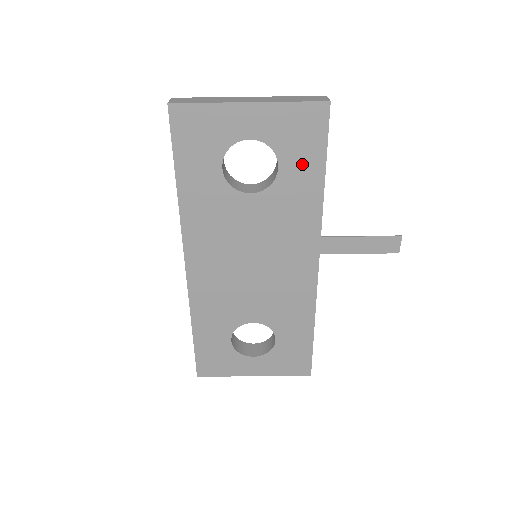
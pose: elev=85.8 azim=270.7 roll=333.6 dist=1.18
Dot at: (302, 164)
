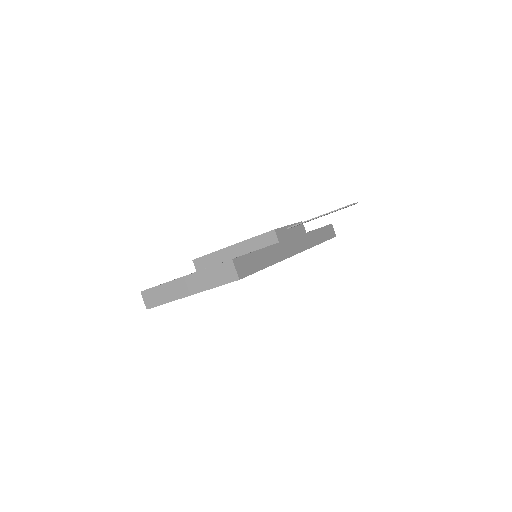
Dot at: occluded
